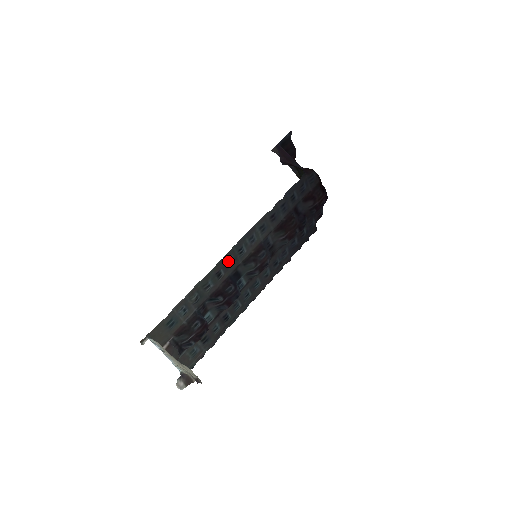
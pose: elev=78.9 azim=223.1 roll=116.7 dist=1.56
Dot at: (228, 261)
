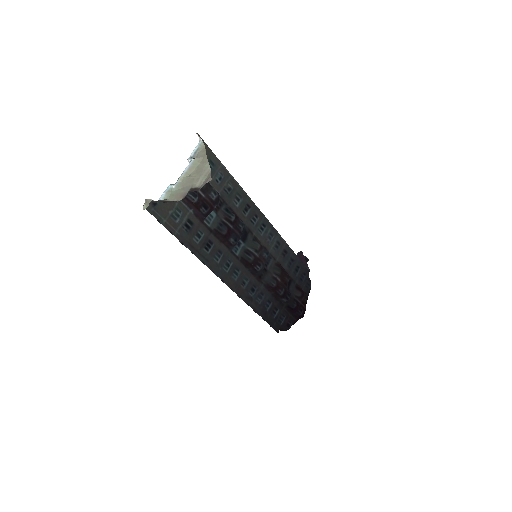
Dot at: (256, 215)
